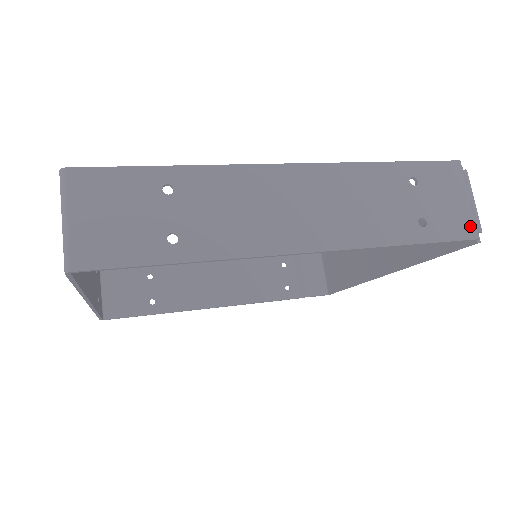
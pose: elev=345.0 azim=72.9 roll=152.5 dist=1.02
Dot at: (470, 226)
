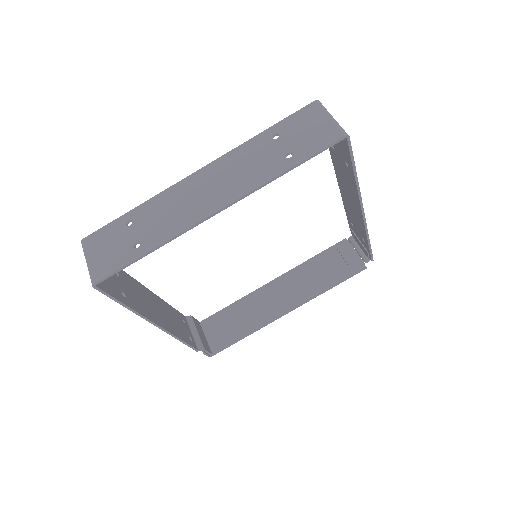
Dot at: occluded
